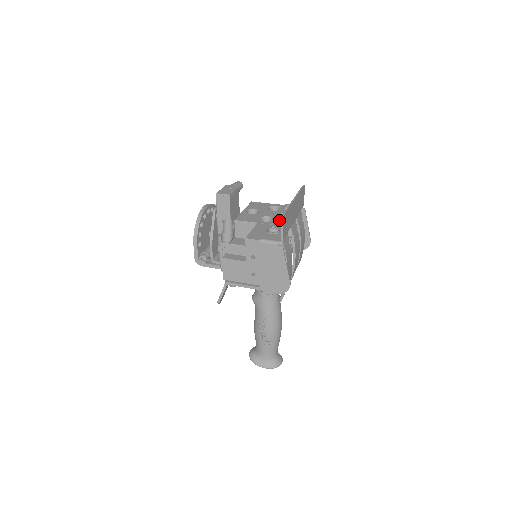
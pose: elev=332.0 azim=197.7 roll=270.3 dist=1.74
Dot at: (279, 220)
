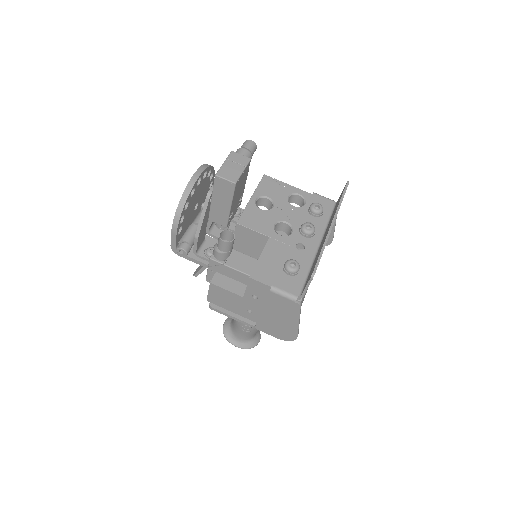
Dot at: (301, 238)
